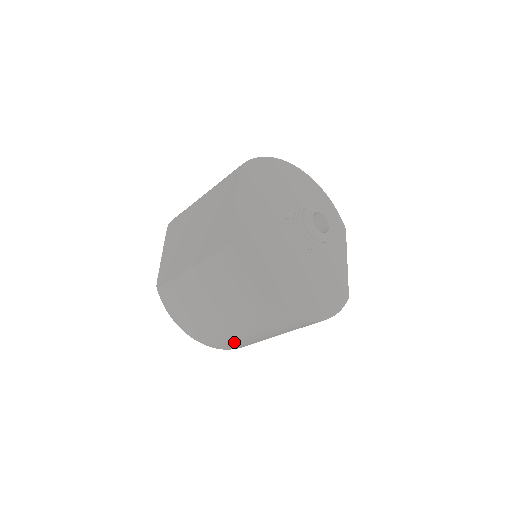
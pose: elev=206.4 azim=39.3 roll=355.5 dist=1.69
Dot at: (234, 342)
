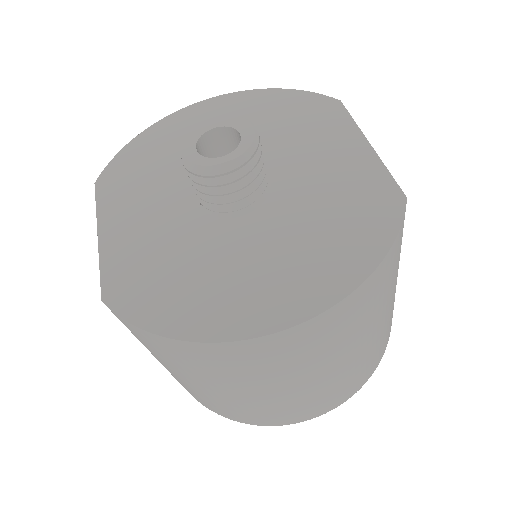
Dot at: (315, 400)
